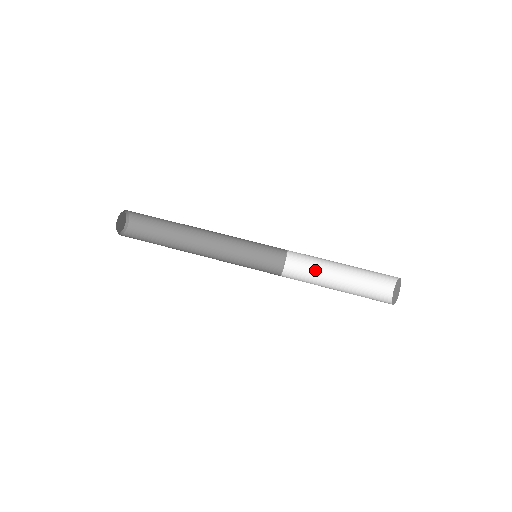
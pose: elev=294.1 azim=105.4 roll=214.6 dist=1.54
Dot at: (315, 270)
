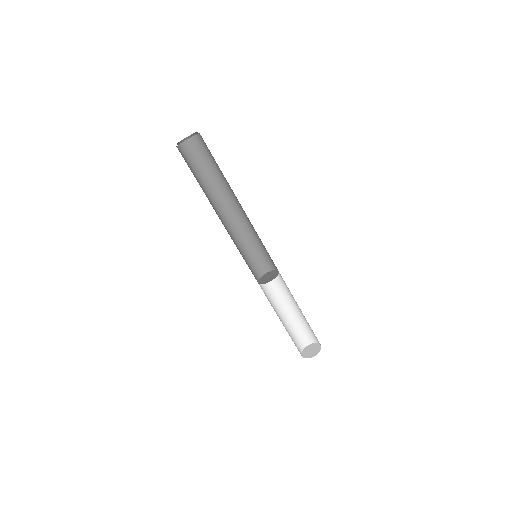
Dot at: (275, 297)
